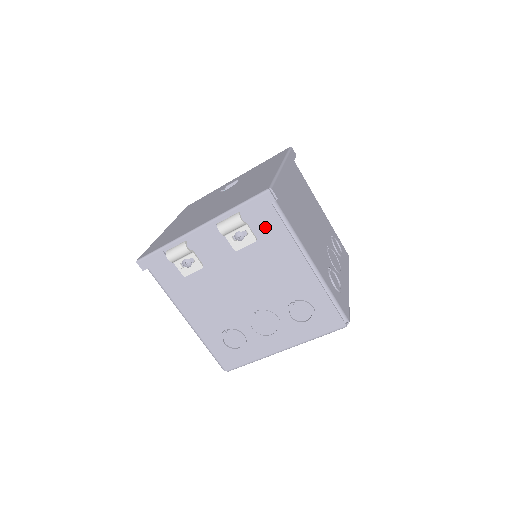
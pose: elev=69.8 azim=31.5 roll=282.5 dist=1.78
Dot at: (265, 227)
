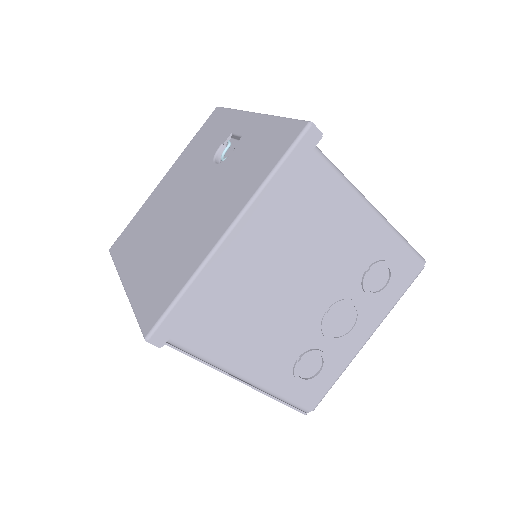
Dot at: occluded
